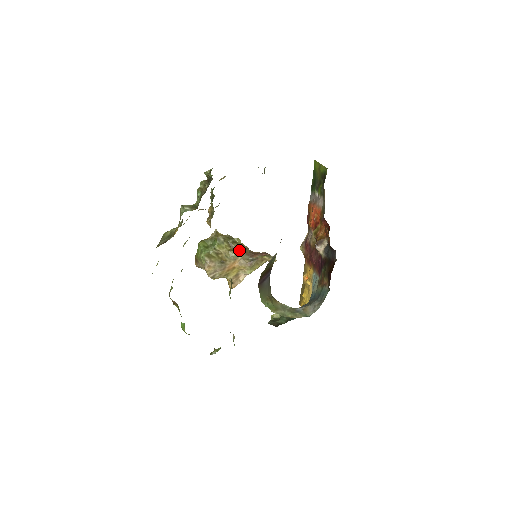
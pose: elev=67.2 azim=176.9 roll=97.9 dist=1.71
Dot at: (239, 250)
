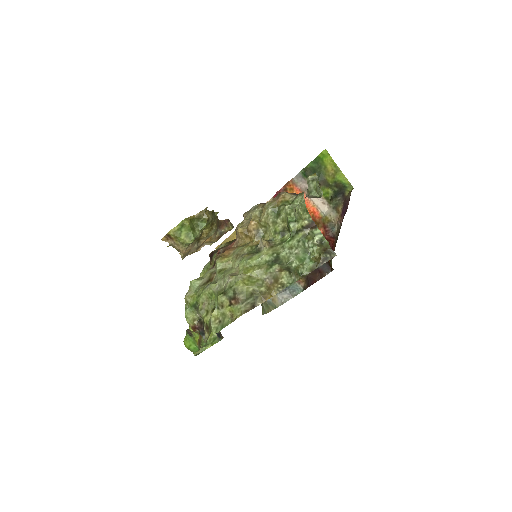
Dot at: occluded
